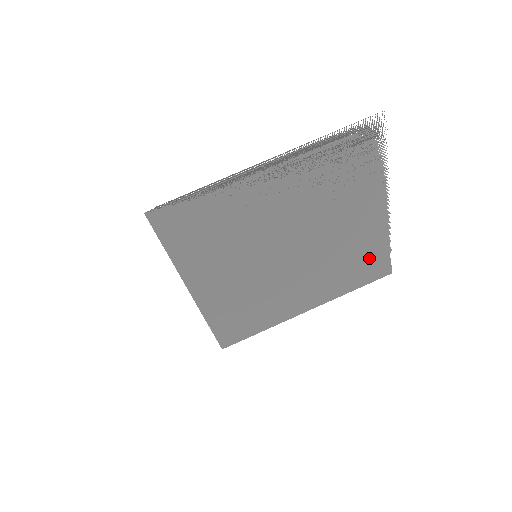
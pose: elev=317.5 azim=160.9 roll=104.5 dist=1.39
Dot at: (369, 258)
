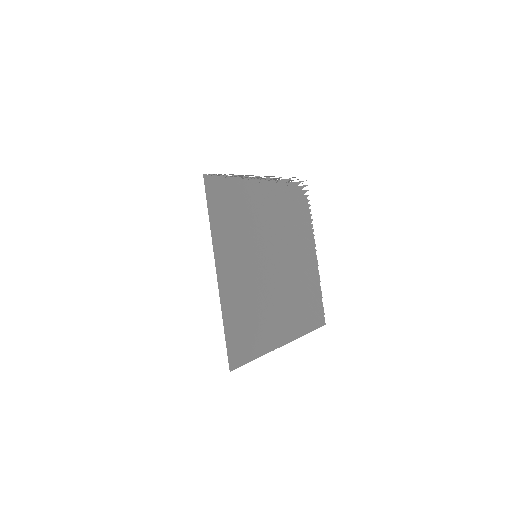
Dot at: (312, 299)
